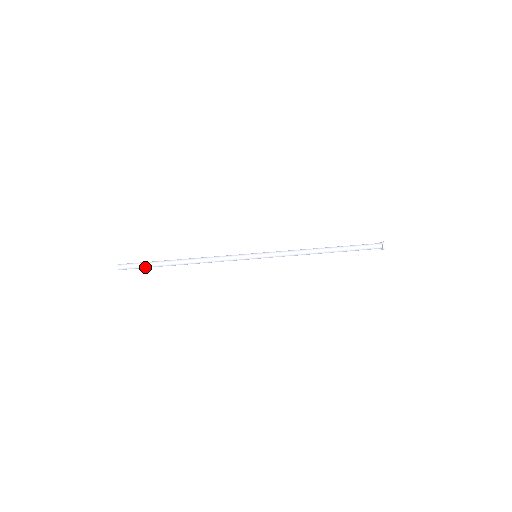
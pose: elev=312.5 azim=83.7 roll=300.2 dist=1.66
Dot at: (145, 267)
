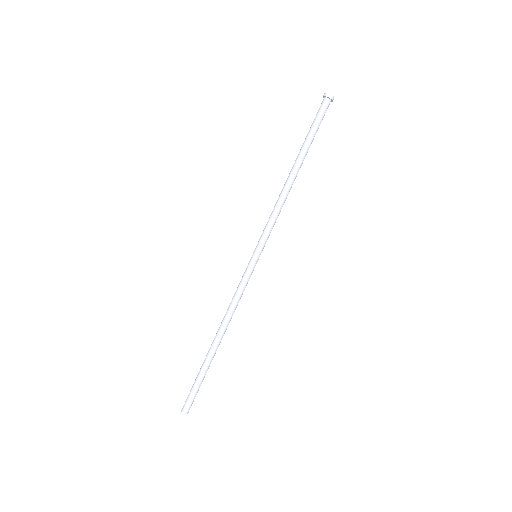
Dot at: (200, 383)
